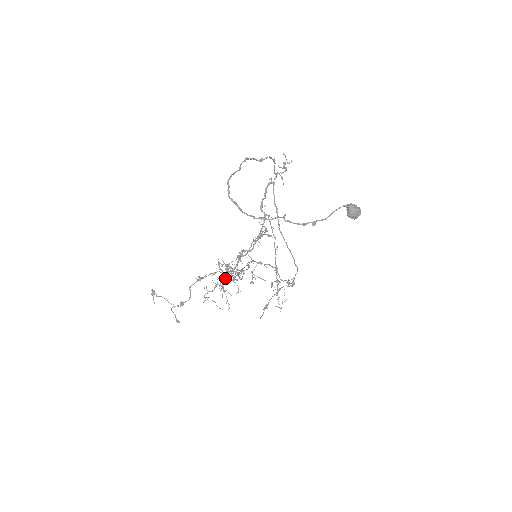
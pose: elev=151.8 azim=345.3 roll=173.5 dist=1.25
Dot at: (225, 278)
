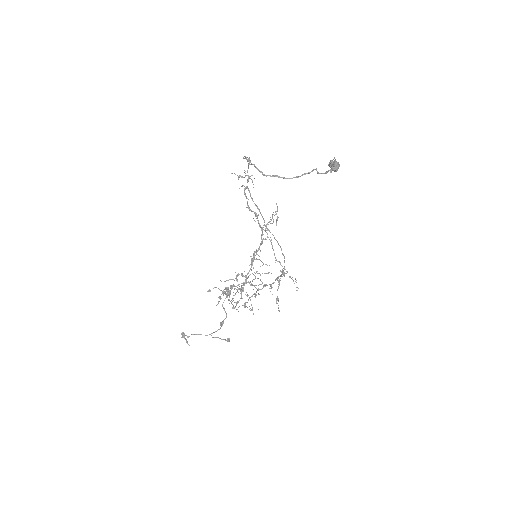
Dot at: (246, 282)
